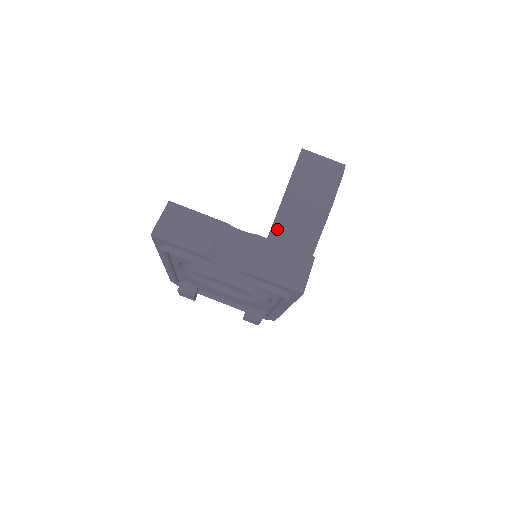
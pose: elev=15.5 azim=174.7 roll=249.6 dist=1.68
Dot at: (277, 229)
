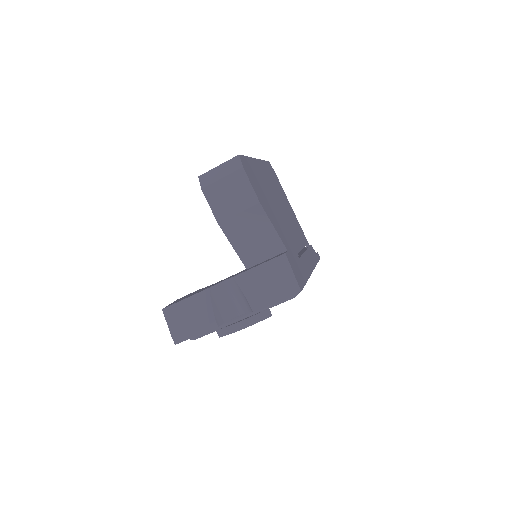
Dot at: (243, 254)
